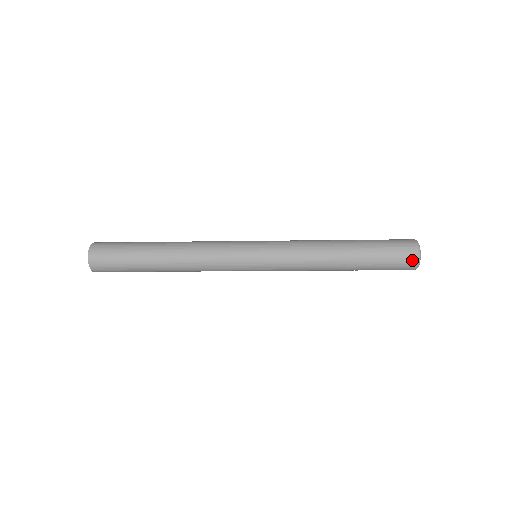
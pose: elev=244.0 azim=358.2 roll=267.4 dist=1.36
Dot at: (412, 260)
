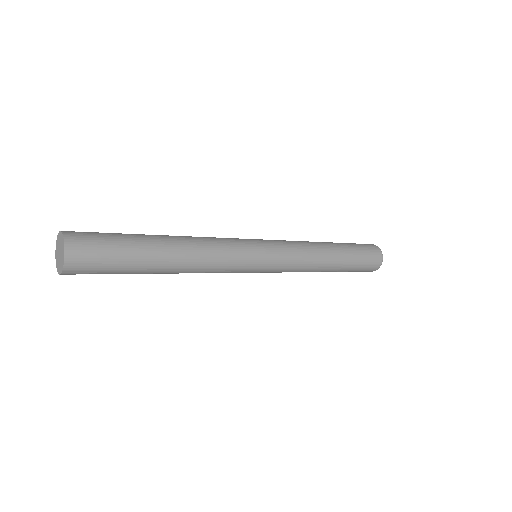
Dot at: (372, 270)
